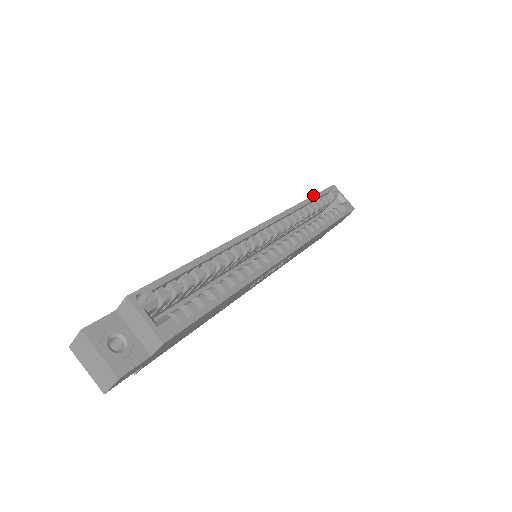
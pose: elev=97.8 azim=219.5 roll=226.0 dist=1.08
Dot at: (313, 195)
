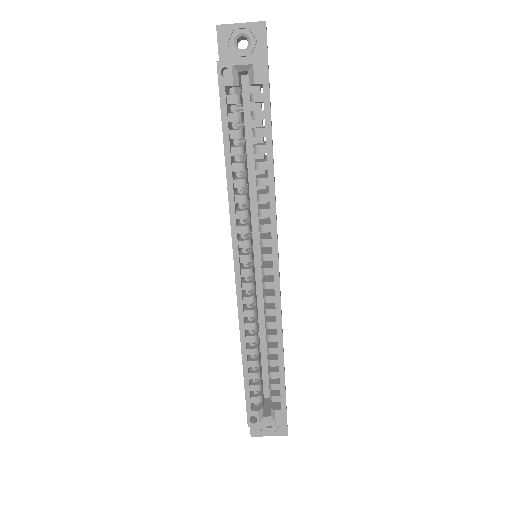
Dot at: occluded
